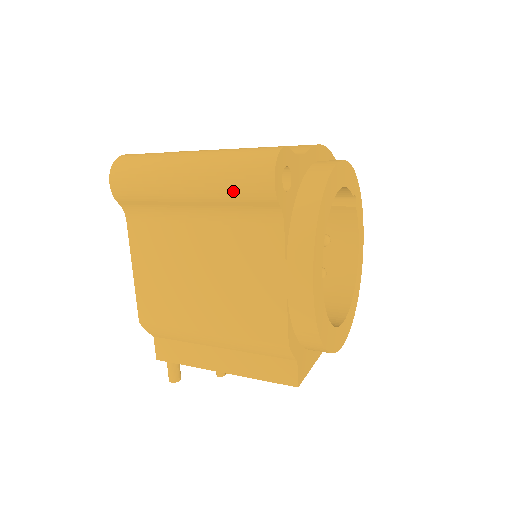
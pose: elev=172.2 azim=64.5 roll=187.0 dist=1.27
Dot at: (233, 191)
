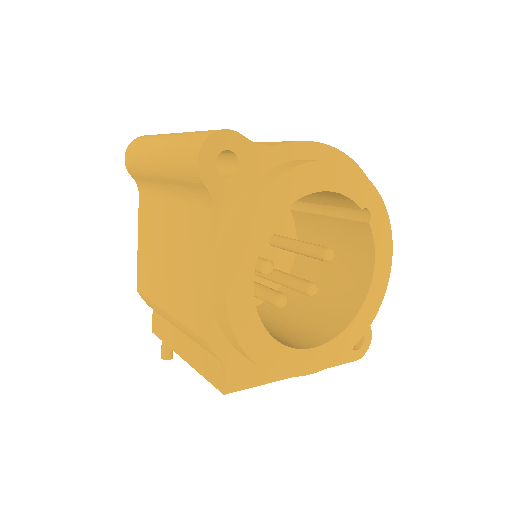
Dot at: (177, 169)
